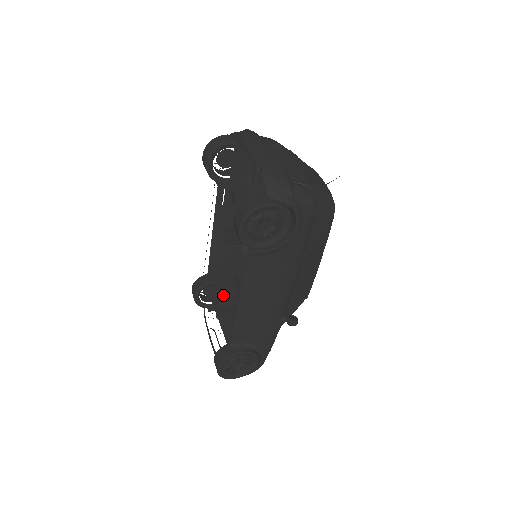
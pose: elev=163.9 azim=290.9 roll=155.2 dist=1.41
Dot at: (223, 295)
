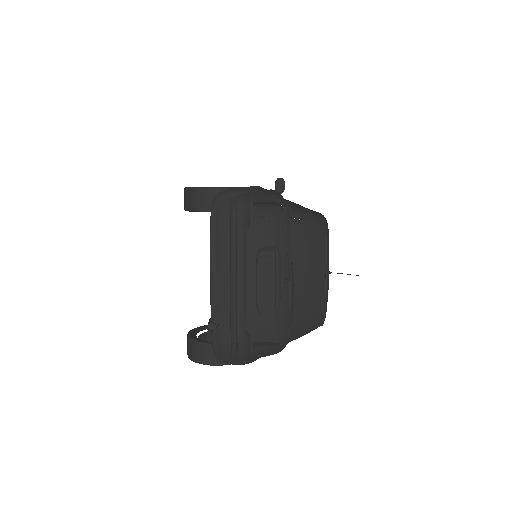
Dot at: occluded
